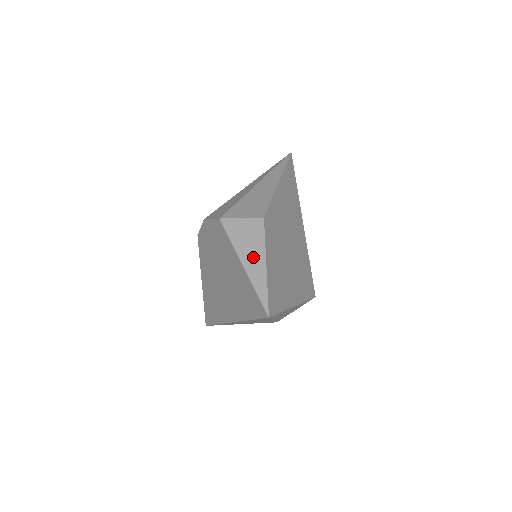
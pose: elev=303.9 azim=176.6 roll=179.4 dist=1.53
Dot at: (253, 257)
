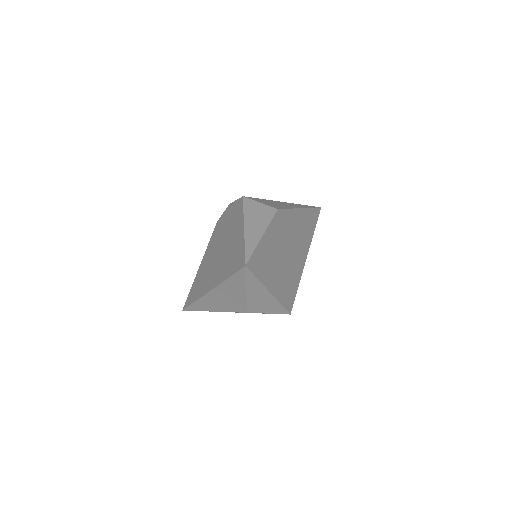
Dot at: (255, 226)
